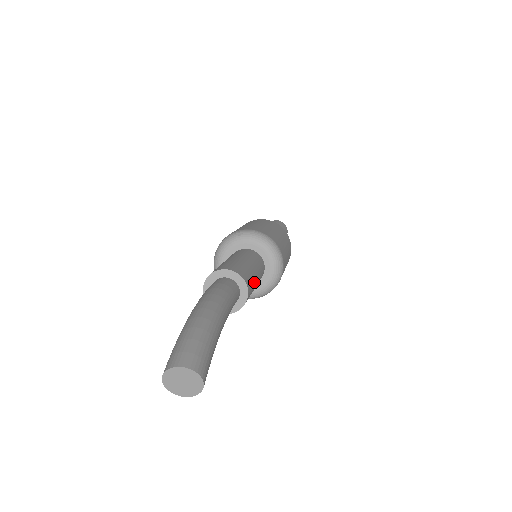
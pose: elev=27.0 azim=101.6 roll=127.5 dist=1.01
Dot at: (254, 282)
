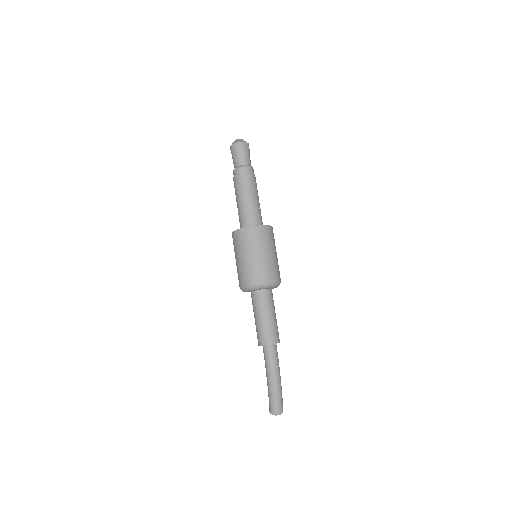
Dot at: occluded
